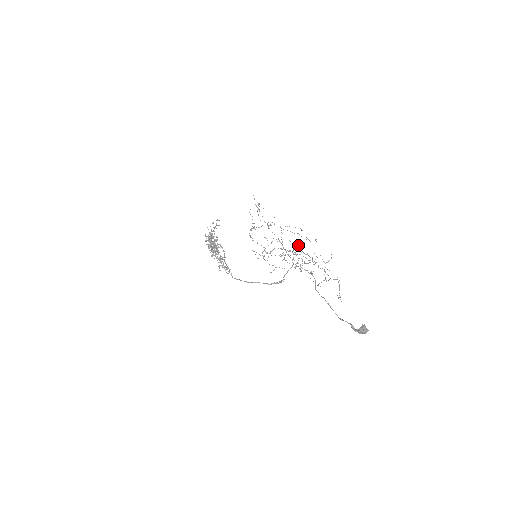
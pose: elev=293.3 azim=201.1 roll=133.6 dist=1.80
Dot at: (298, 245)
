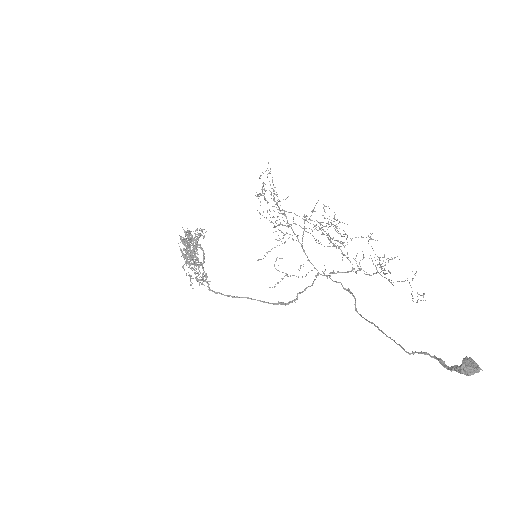
Dot at: occluded
